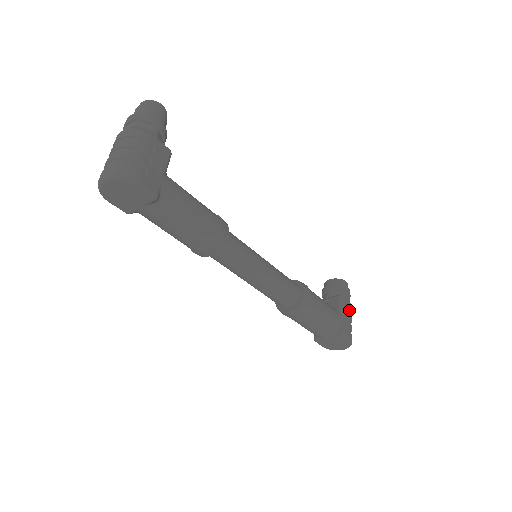
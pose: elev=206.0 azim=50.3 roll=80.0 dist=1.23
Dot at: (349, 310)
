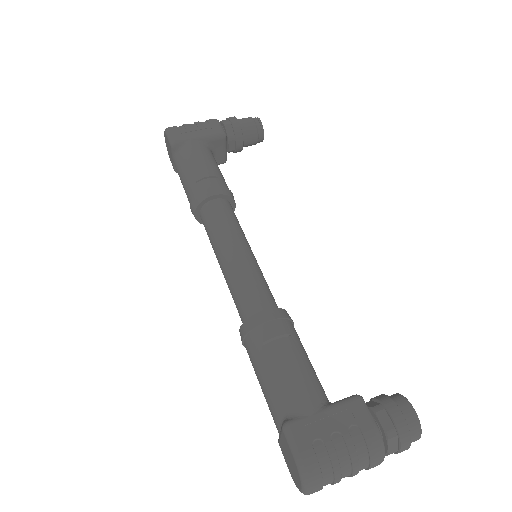
Dot at: (358, 430)
